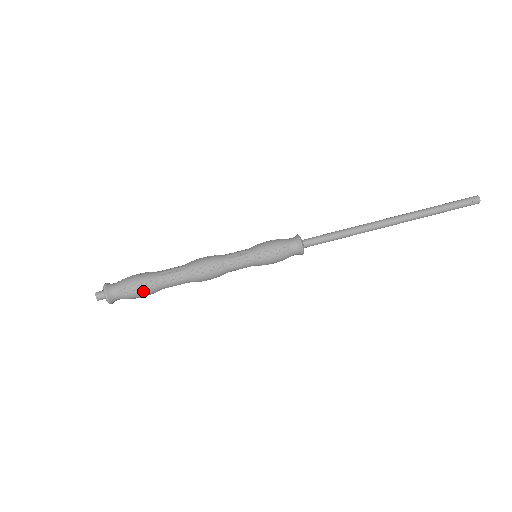
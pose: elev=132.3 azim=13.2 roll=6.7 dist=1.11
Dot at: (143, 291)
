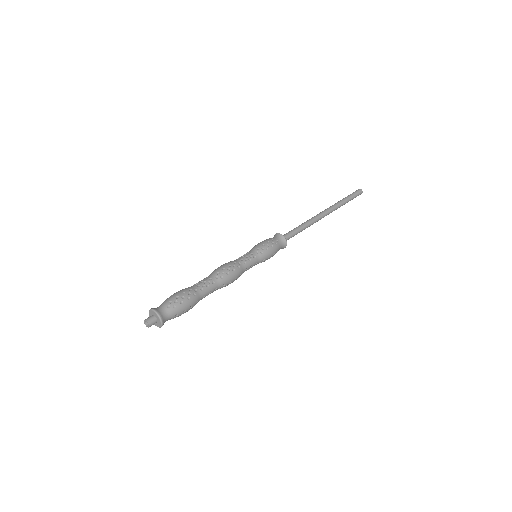
Dot at: (188, 301)
